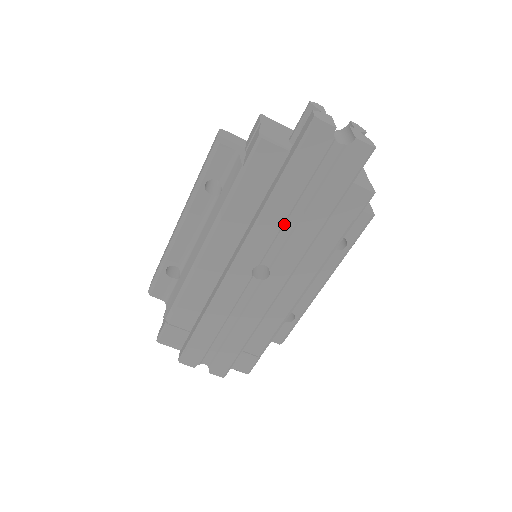
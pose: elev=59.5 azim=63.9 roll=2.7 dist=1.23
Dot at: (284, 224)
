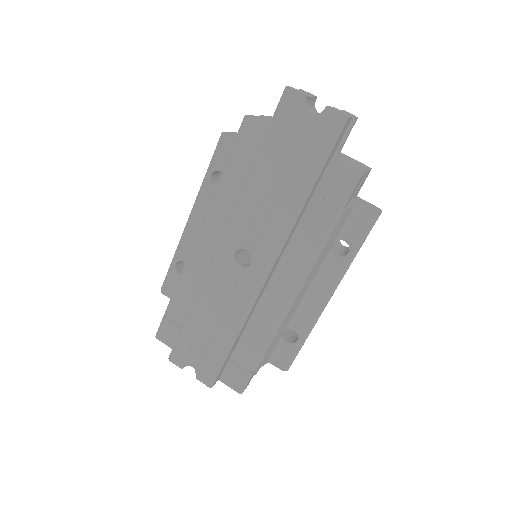
Dot at: (263, 203)
